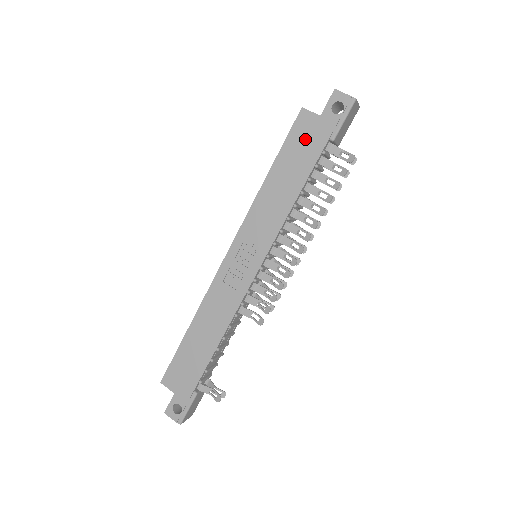
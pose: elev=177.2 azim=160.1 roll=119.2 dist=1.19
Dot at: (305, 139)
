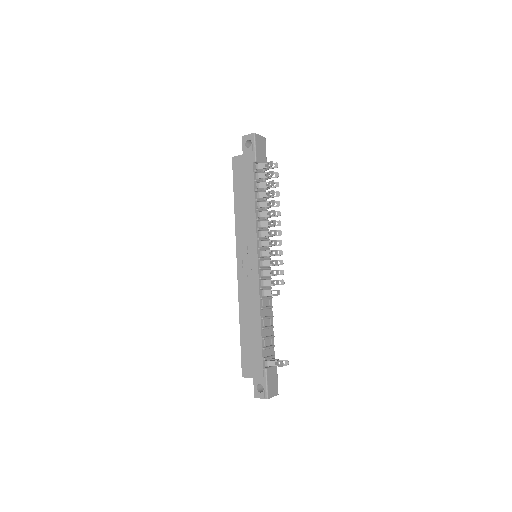
Dot at: (242, 171)
